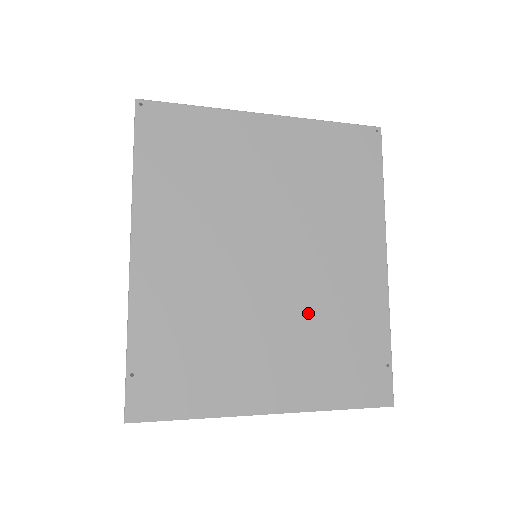
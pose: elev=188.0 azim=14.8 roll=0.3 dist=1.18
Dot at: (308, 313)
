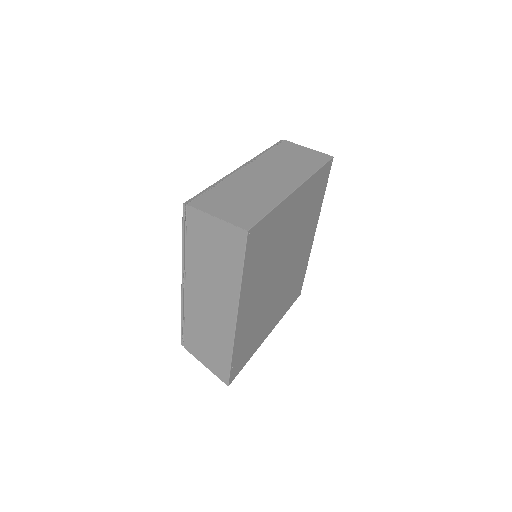
Dot at: (287, 284)
